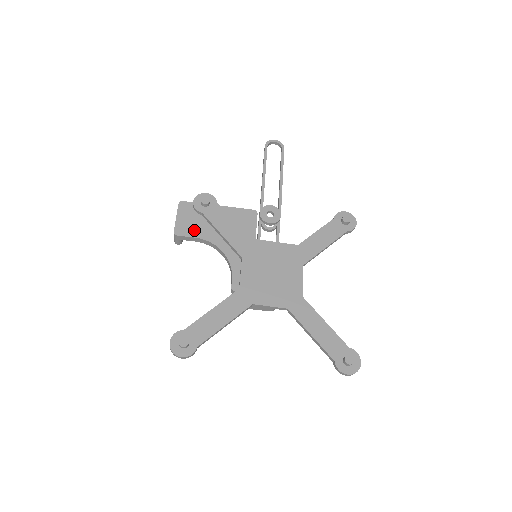
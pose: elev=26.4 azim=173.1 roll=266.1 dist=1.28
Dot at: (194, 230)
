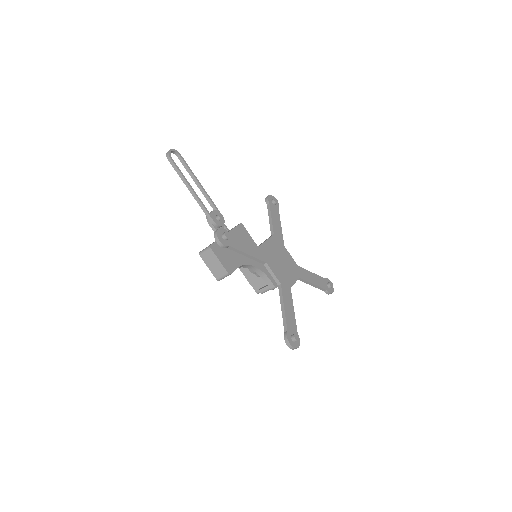
Dot at: (234, 263)
